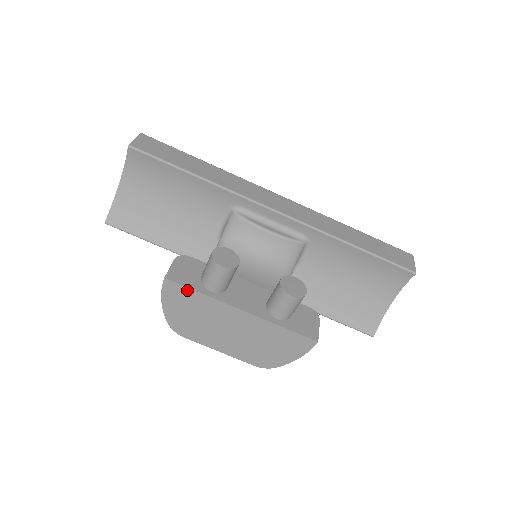
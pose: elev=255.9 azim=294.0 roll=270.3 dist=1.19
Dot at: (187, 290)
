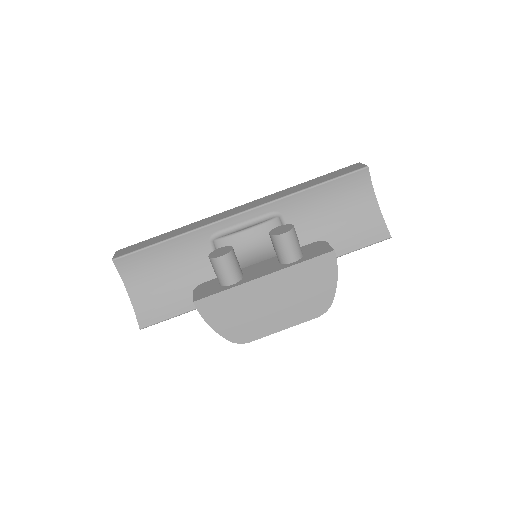
Dot at: (215, 297)
